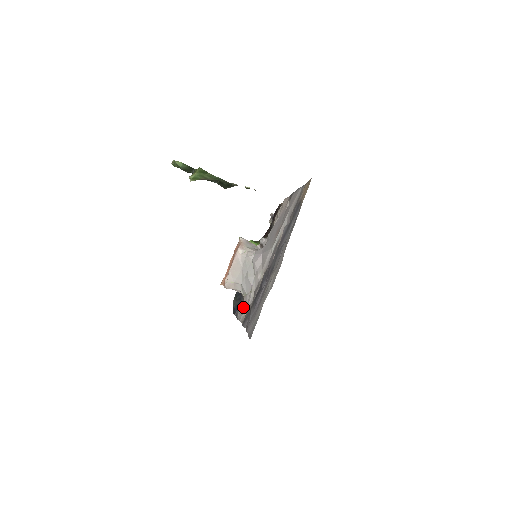
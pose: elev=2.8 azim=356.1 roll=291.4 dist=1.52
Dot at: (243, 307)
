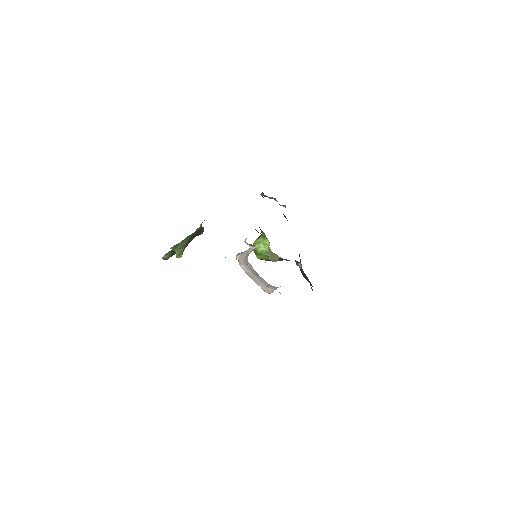
Dot at: occluded
